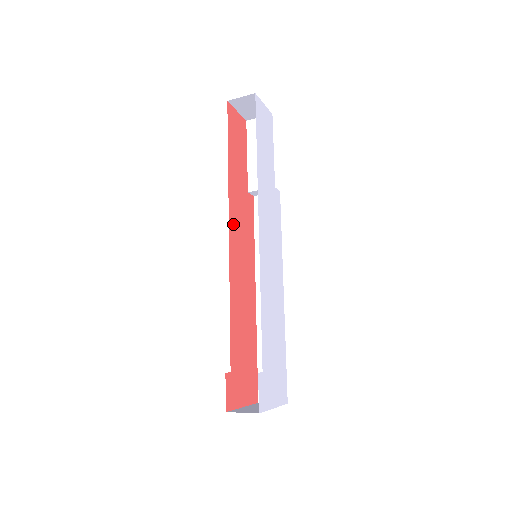
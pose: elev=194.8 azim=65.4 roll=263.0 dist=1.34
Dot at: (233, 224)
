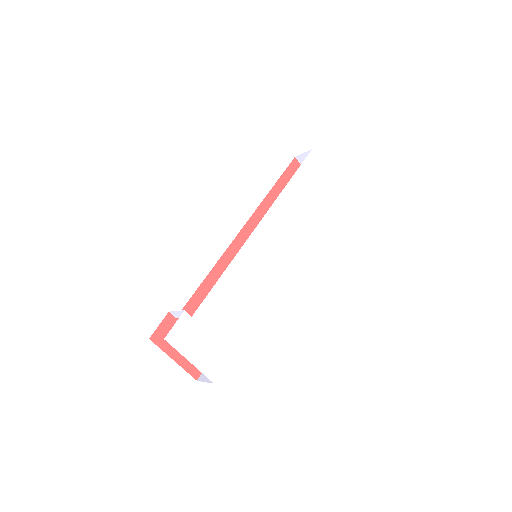
Dot at: (251, 229)
